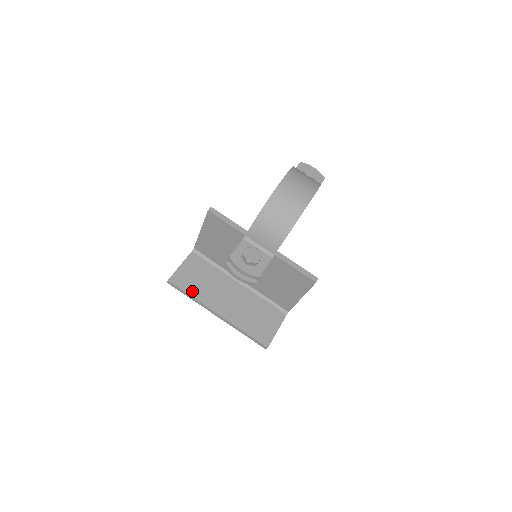
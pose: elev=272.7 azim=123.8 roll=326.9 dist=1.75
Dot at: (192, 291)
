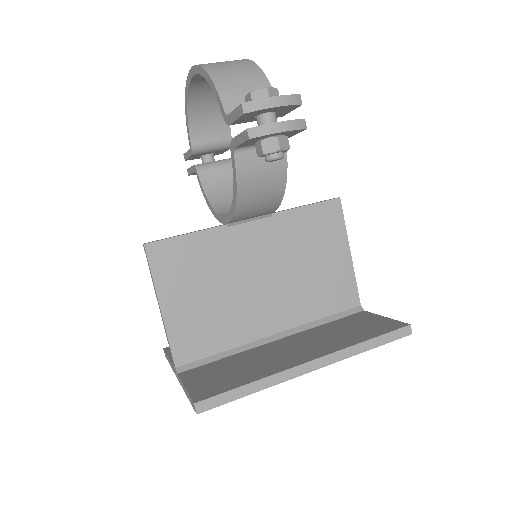
Dot at: (244, 380)
